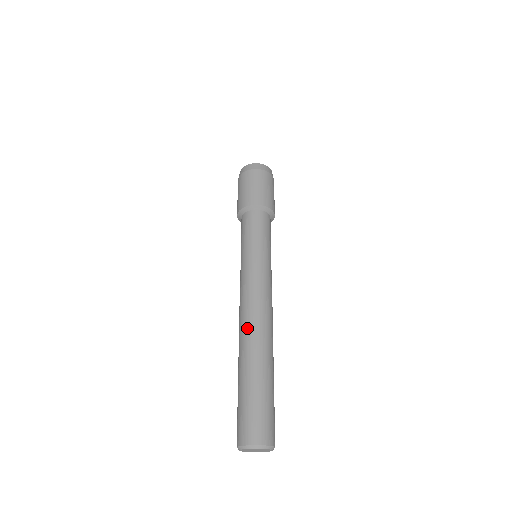
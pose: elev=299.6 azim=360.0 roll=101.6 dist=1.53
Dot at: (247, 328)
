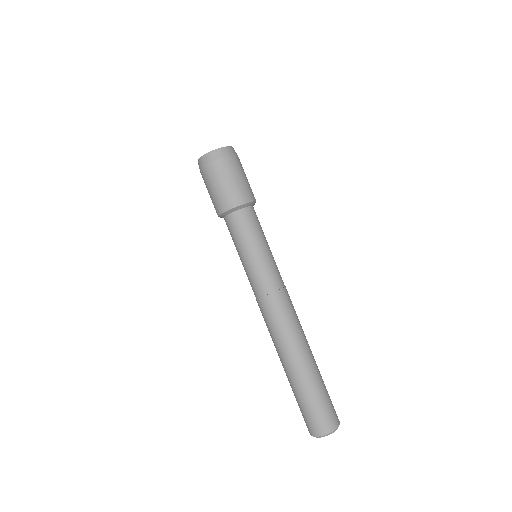
Dot at: (288, 338)
